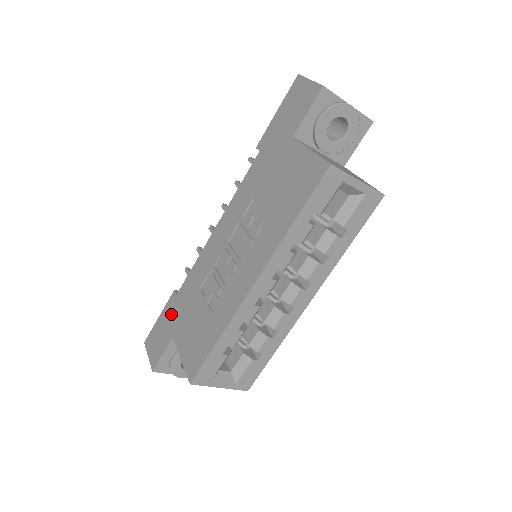
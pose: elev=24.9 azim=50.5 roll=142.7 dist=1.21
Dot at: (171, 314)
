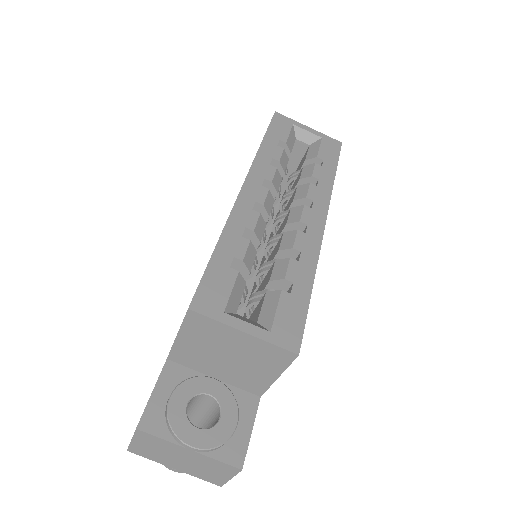
Dot at: occluded
